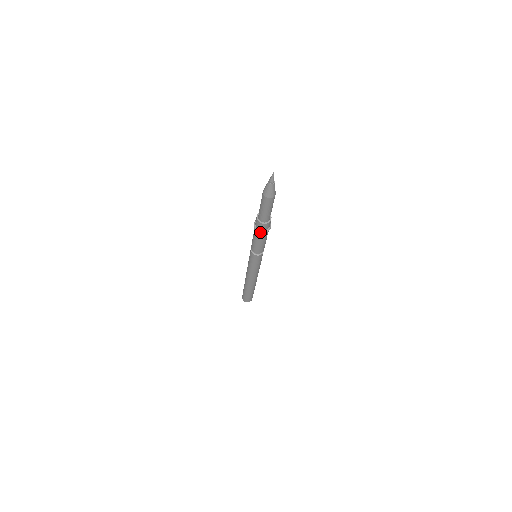
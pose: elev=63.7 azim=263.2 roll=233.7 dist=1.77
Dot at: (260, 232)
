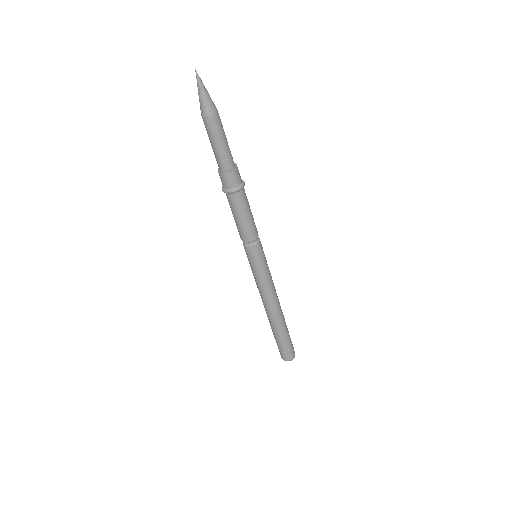
Dot at: (229, 191)
